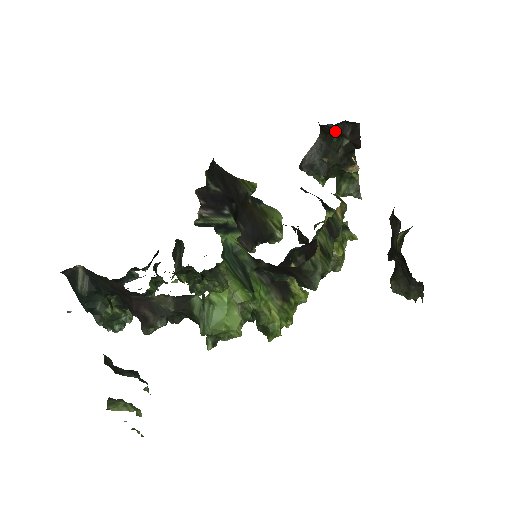
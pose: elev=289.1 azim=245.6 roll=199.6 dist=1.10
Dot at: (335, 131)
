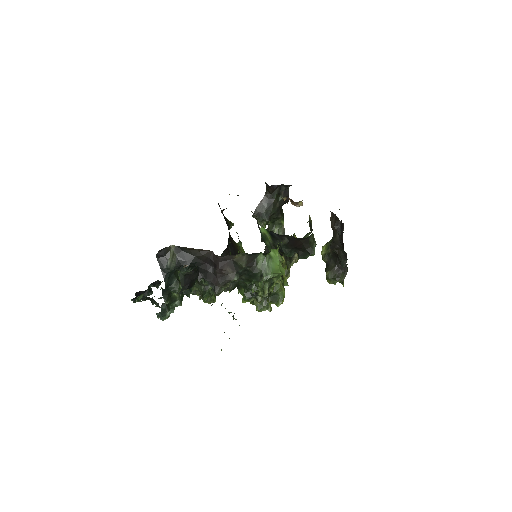
Dot at: (276, 191)
